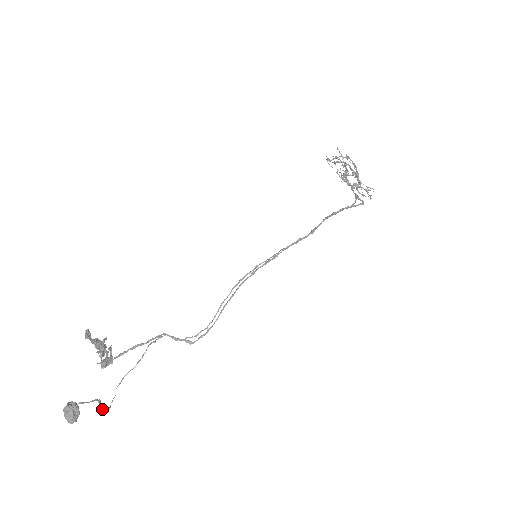
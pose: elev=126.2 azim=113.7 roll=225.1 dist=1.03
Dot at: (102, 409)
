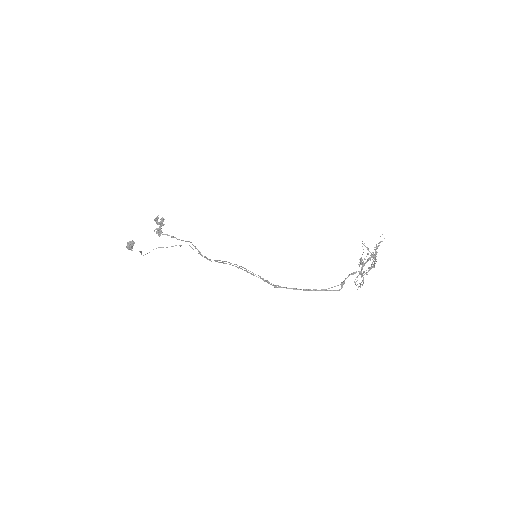
Dot at: (141, 254)
